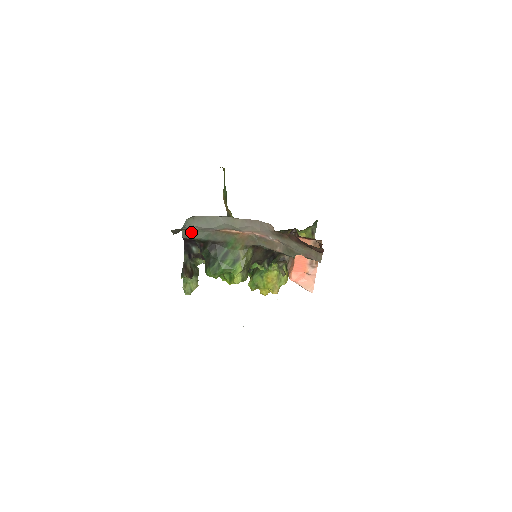
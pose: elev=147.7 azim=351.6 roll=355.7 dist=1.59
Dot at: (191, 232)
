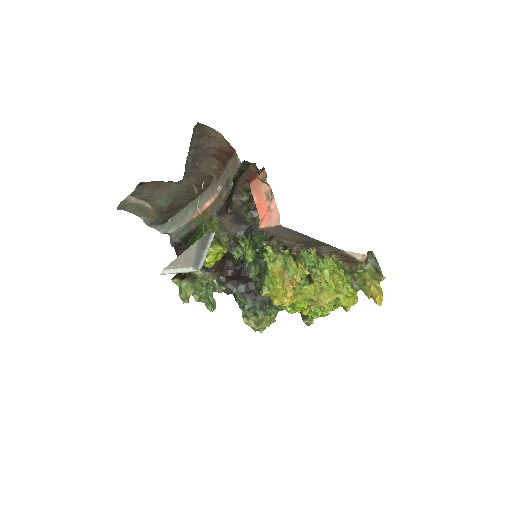
Dot at: (175, 235)
